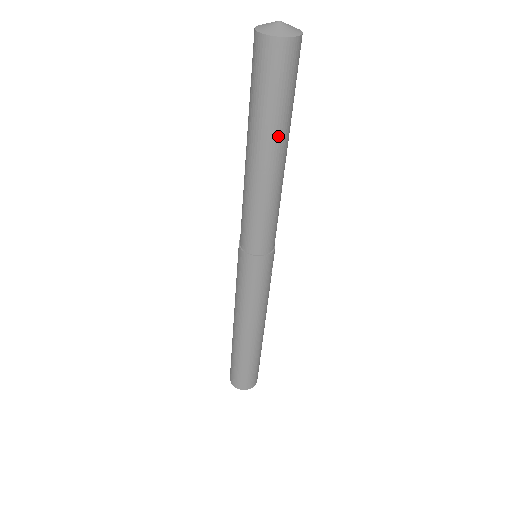
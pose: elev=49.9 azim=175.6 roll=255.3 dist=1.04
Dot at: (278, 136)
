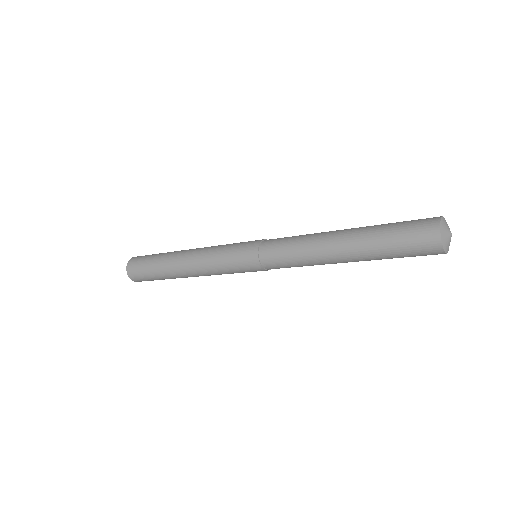
Dot at: occluded
